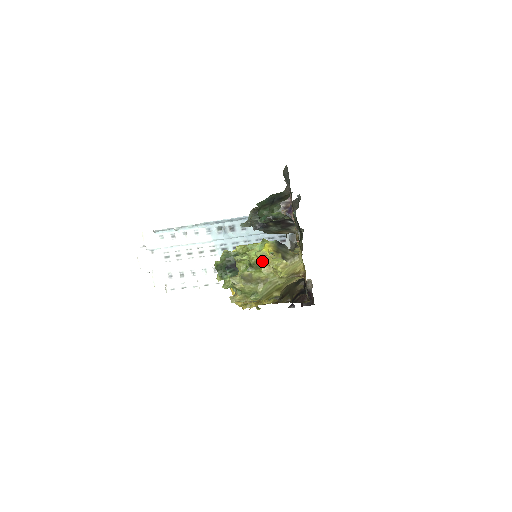
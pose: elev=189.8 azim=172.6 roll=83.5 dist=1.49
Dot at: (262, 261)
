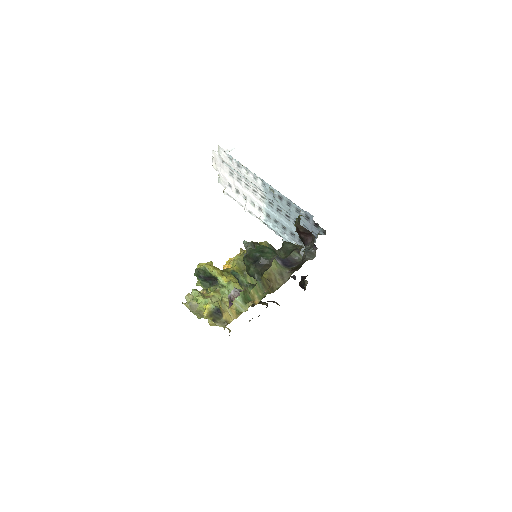
Dot at: occluded
